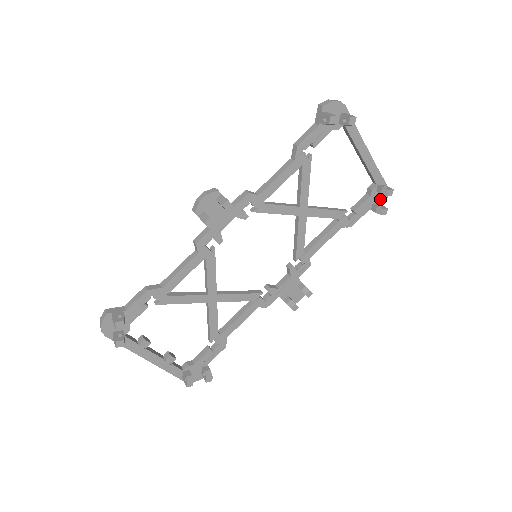
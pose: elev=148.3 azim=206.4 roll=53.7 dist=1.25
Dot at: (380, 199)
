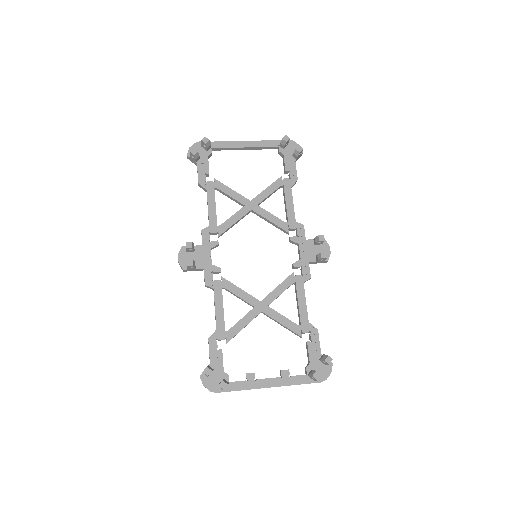
Dot at: (293, 149)
